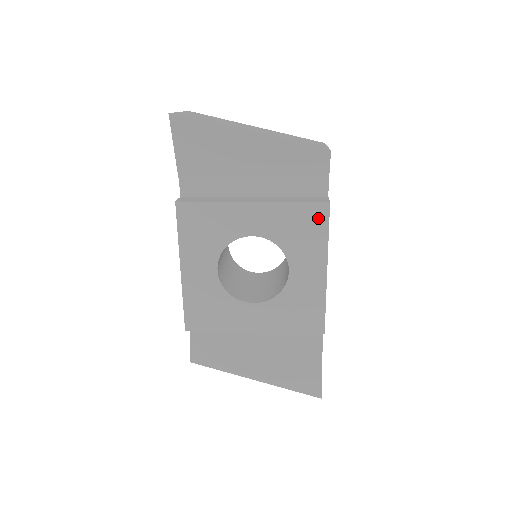
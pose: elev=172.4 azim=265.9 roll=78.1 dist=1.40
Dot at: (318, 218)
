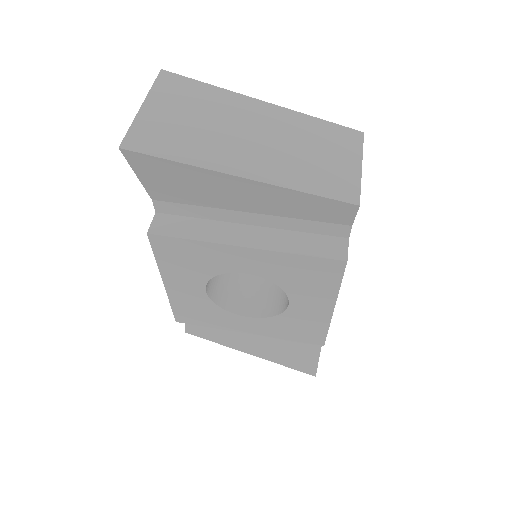
Dot at: (329, 272)
